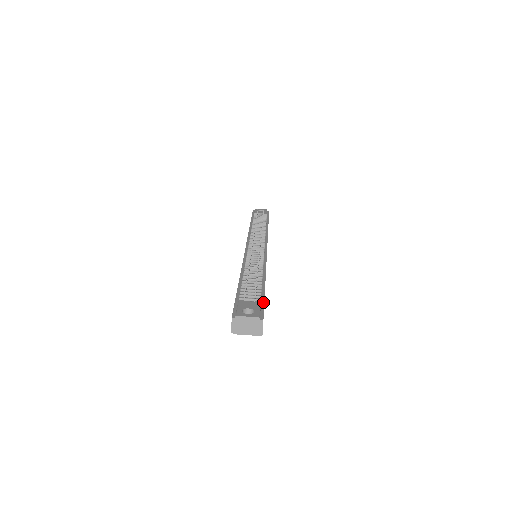
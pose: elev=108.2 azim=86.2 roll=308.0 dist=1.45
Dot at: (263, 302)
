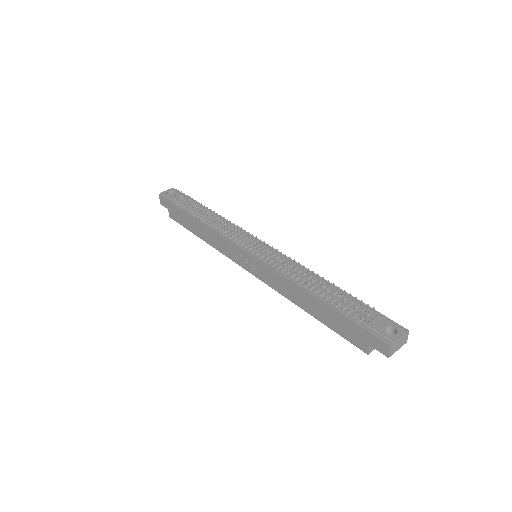
Dot at: (377, 312)
